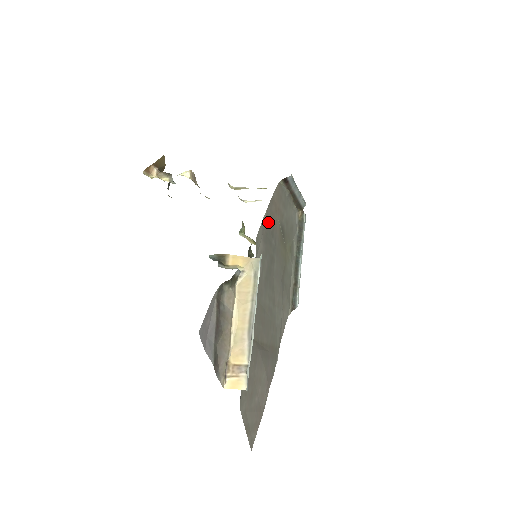
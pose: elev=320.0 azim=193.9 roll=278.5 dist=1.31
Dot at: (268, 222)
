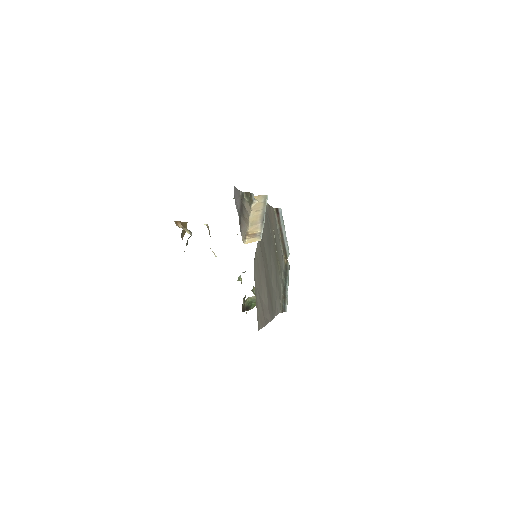
Dot at: (268, 213)
